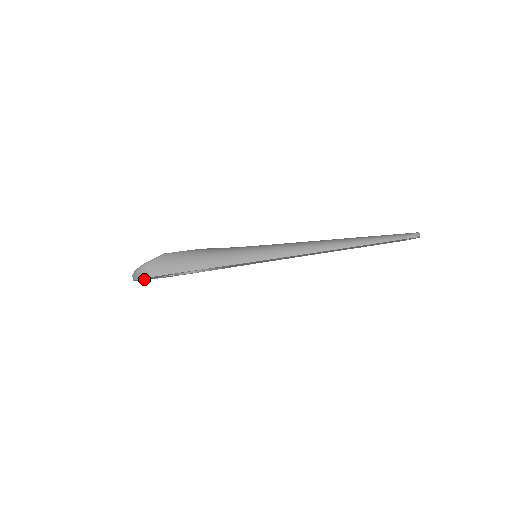
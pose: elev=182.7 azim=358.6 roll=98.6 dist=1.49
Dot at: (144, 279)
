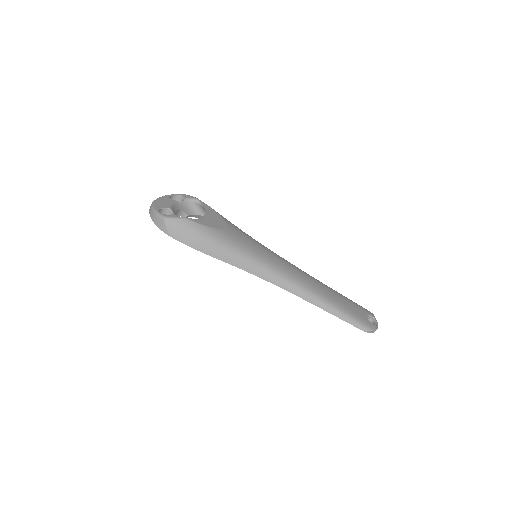
Dot at: occluded
